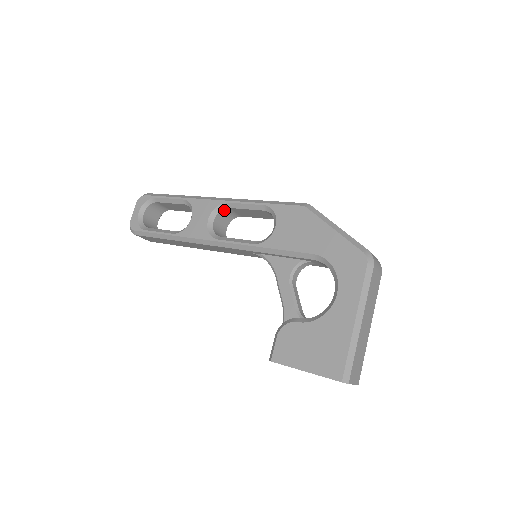
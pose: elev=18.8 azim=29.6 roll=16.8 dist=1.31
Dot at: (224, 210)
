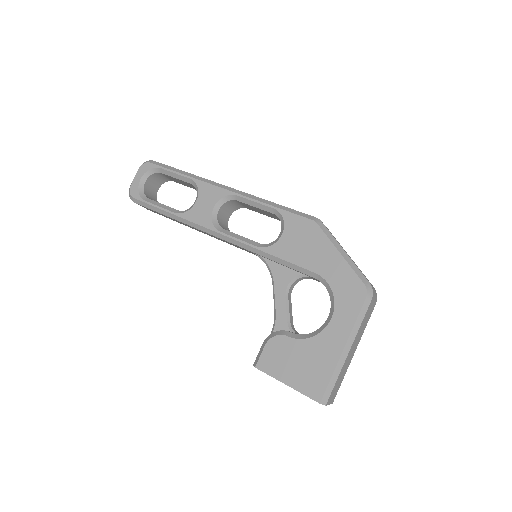
Dot at: (231, 201)
